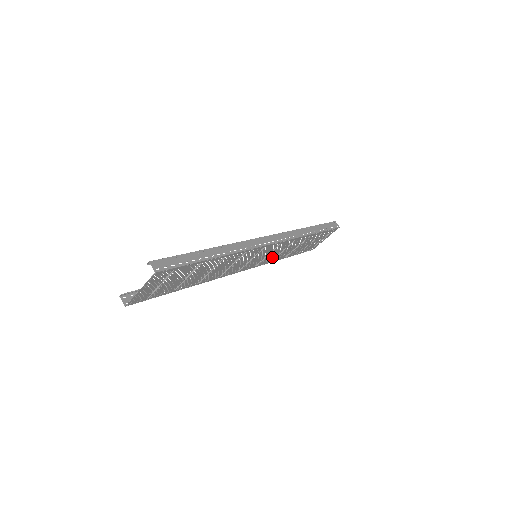
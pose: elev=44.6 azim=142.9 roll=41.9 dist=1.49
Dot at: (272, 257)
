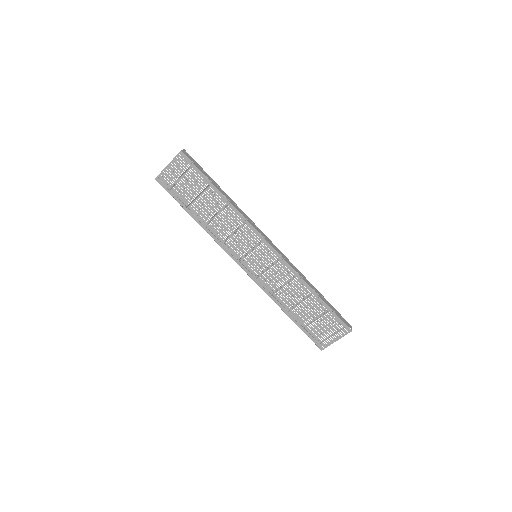
Dot at: (271, 285)
